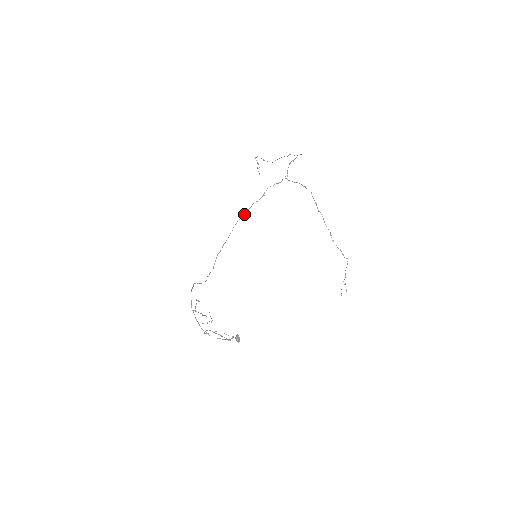
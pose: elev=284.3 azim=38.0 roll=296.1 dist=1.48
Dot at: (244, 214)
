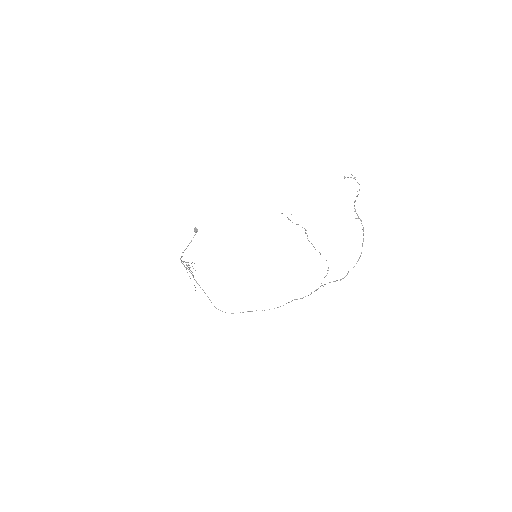
Dot at: occluded
